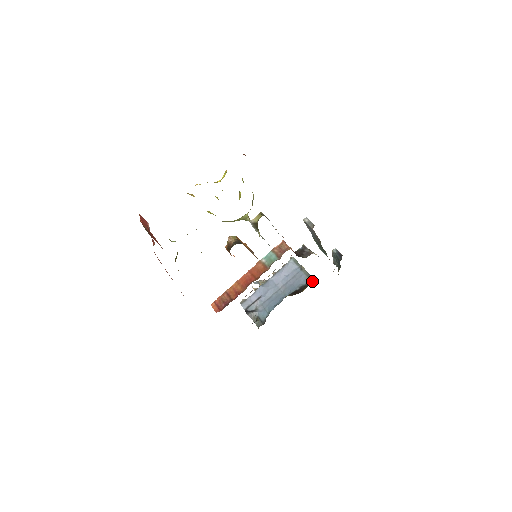
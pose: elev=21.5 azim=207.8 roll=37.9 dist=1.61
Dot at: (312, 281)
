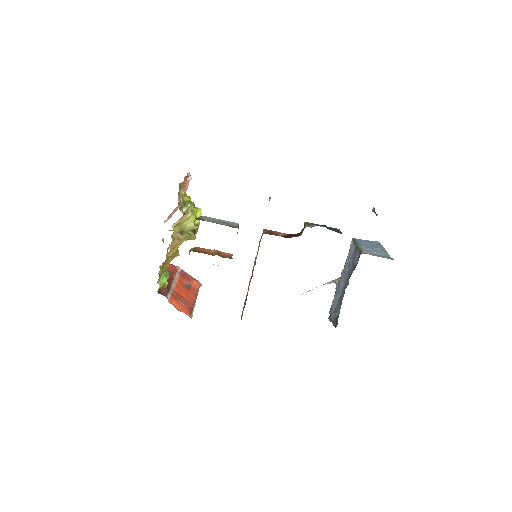
Dot at: occluded
